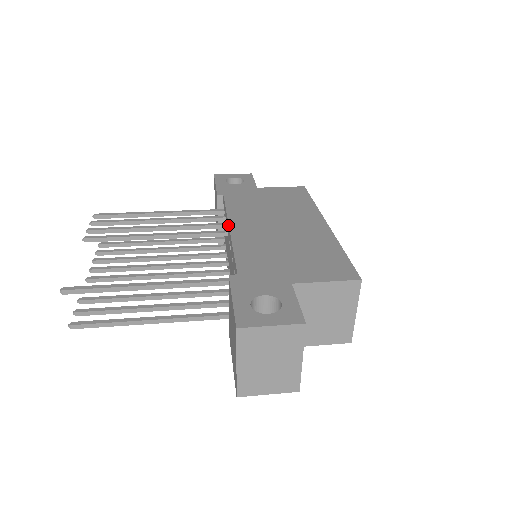
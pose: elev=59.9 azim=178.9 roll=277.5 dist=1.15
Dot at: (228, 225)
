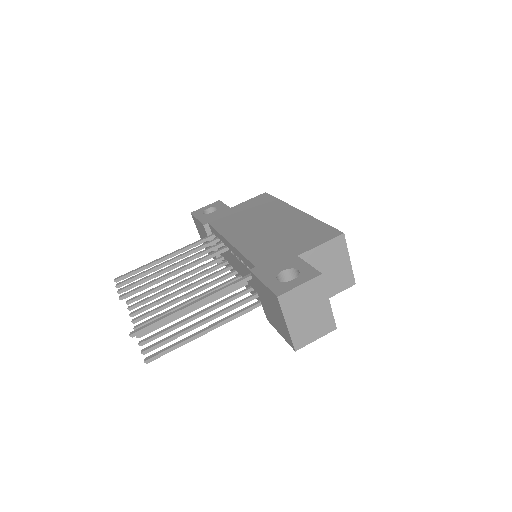
Dot at: (226, 241)
